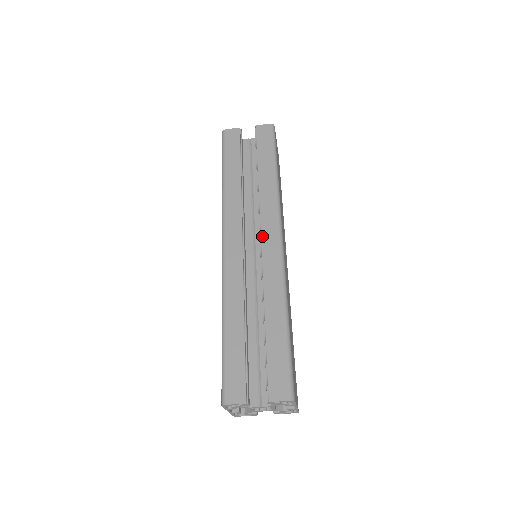
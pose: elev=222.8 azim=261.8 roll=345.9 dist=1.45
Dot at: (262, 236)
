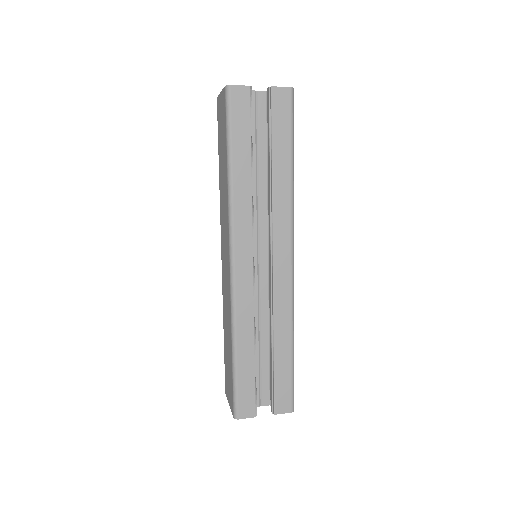
Dot at: (274, 256)
